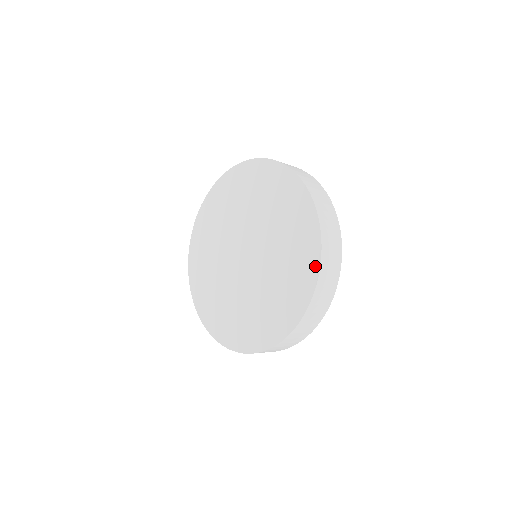
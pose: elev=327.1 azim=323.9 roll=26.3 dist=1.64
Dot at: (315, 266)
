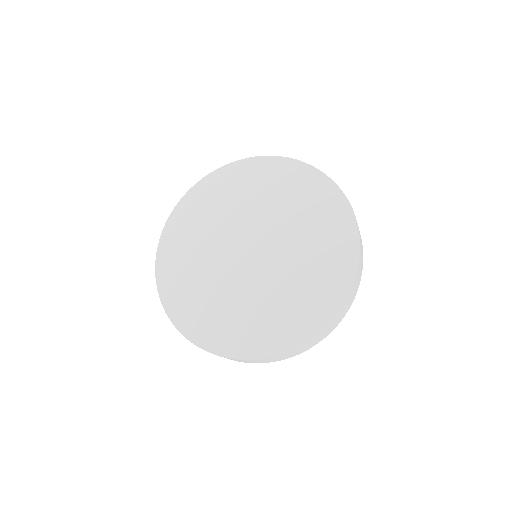
Dot at: (348, 280)
